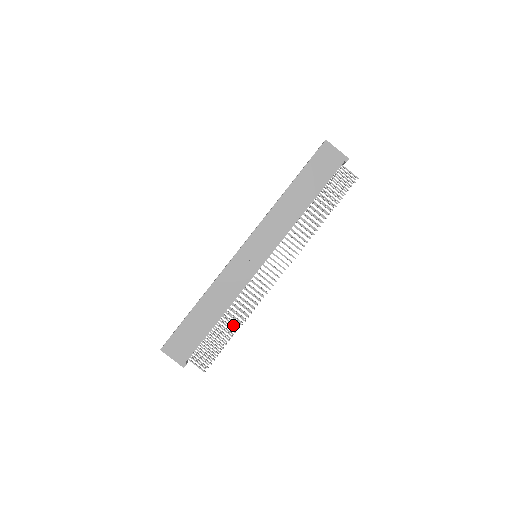
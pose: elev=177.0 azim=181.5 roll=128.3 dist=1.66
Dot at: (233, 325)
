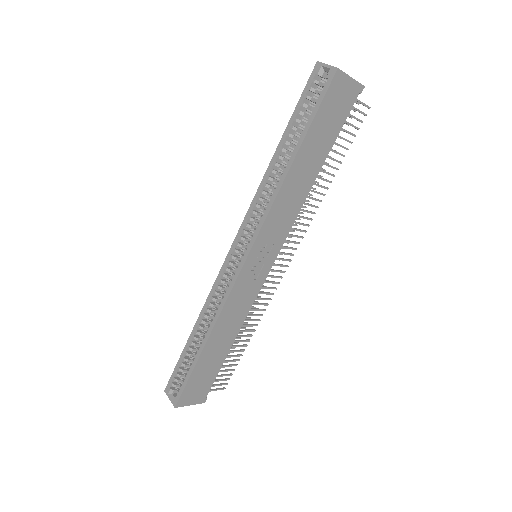
Dot at: occluded
